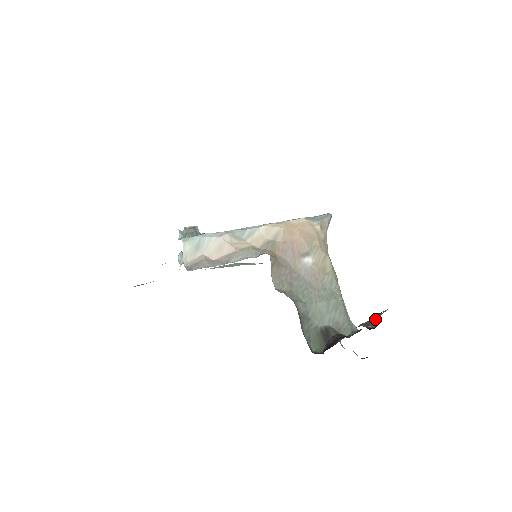
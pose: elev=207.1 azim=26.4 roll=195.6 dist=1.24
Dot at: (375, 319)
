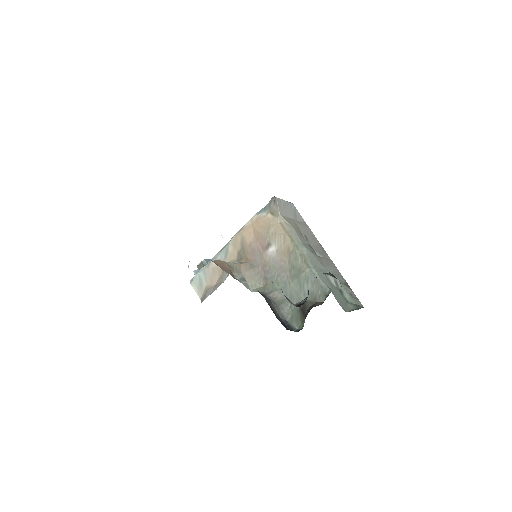
Dot at: occluded
